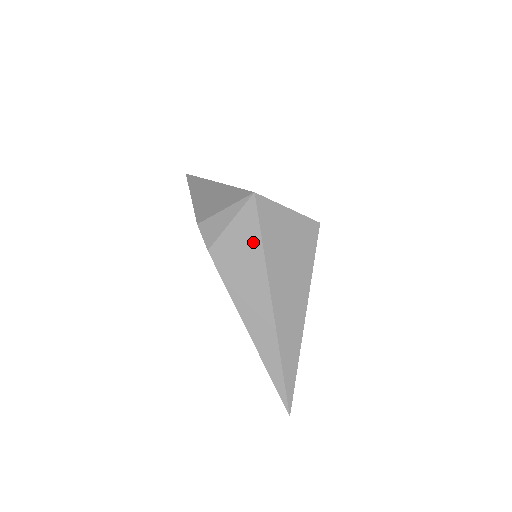
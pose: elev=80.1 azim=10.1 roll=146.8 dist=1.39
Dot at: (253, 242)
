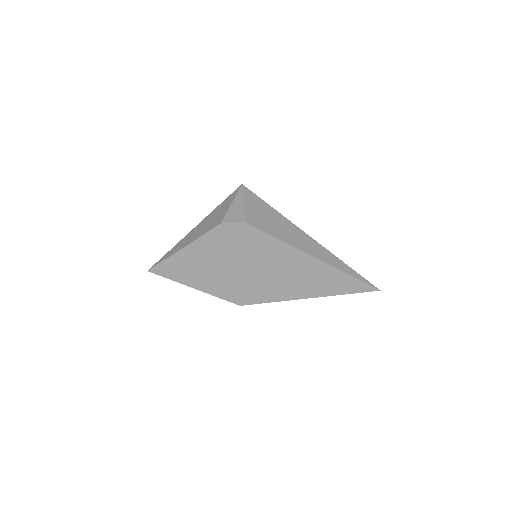
Dot at: (264, 207)
